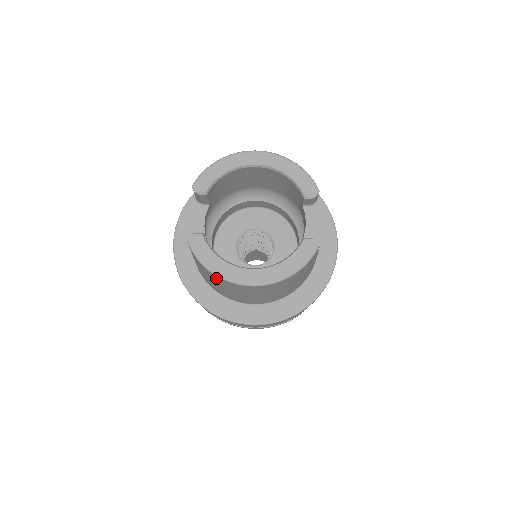
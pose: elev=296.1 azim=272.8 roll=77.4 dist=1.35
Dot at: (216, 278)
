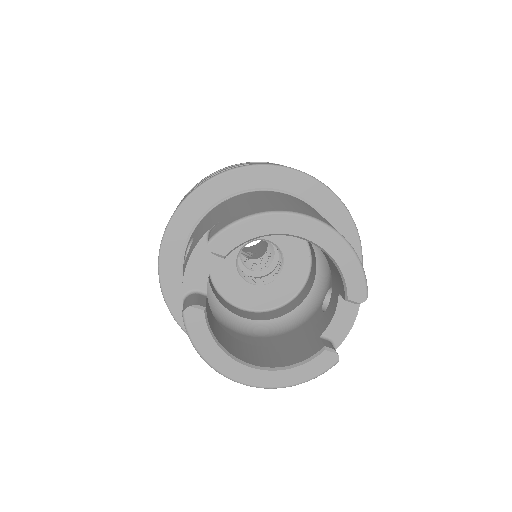
Dot at: occluded
